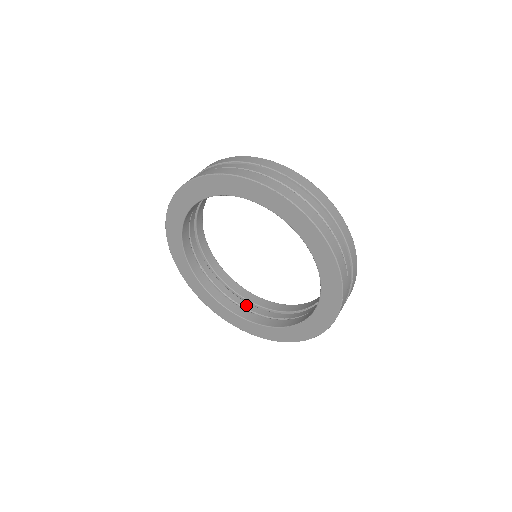
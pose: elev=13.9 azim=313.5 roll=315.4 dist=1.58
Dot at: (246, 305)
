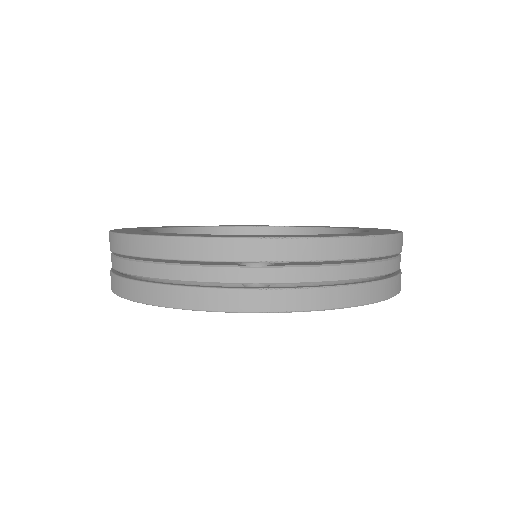
Dot at: occluded
